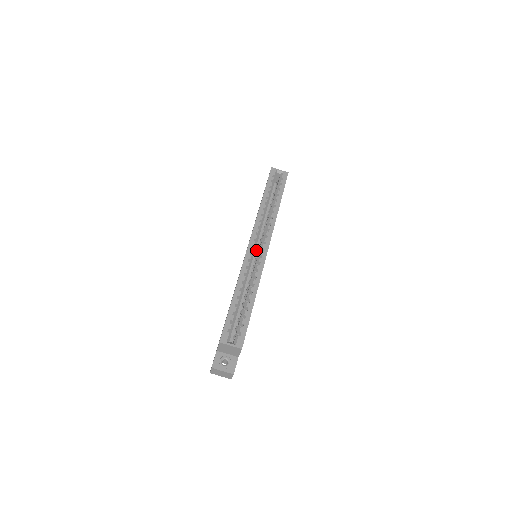
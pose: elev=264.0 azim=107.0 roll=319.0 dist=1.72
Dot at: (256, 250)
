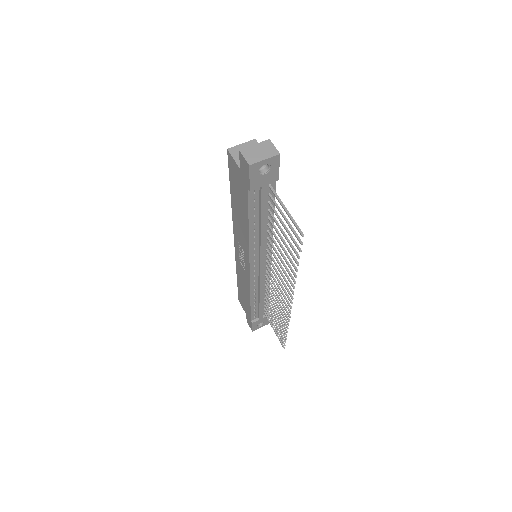
Dot at: occluded
